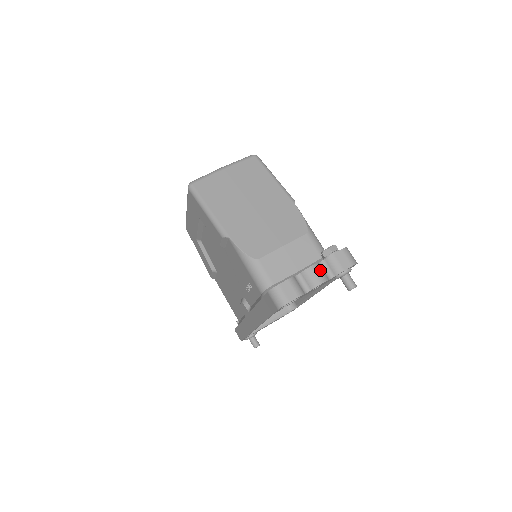
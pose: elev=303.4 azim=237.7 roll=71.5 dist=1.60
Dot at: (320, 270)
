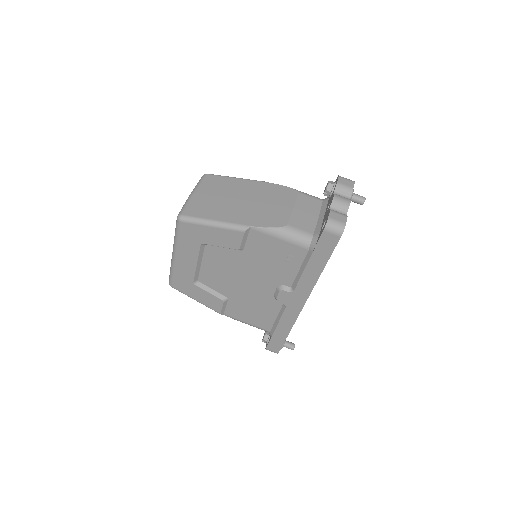
Dot at: (340, 196)
